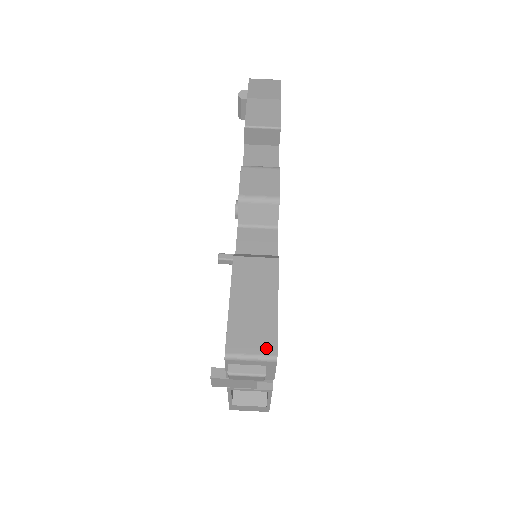
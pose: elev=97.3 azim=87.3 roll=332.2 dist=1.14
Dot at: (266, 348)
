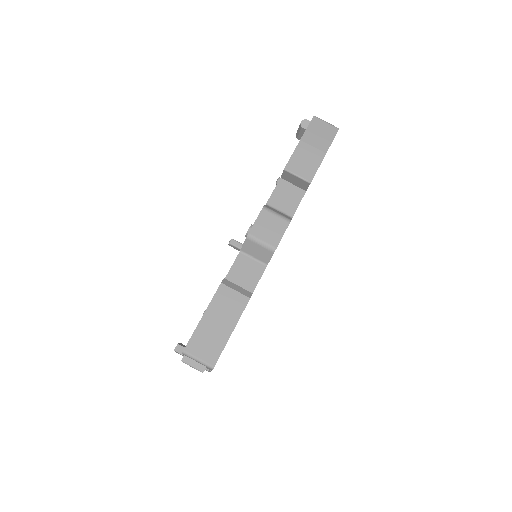
Dot at: (210, 359)
